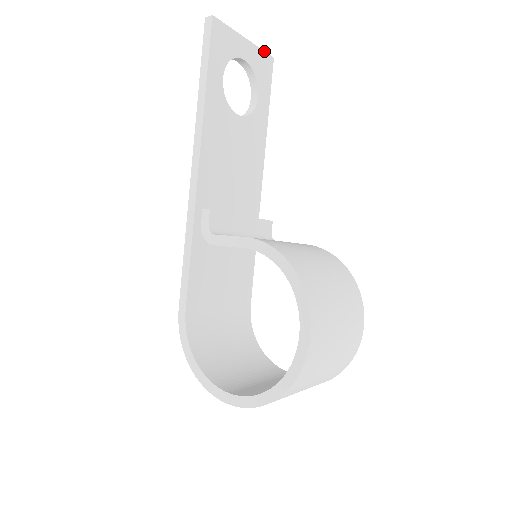
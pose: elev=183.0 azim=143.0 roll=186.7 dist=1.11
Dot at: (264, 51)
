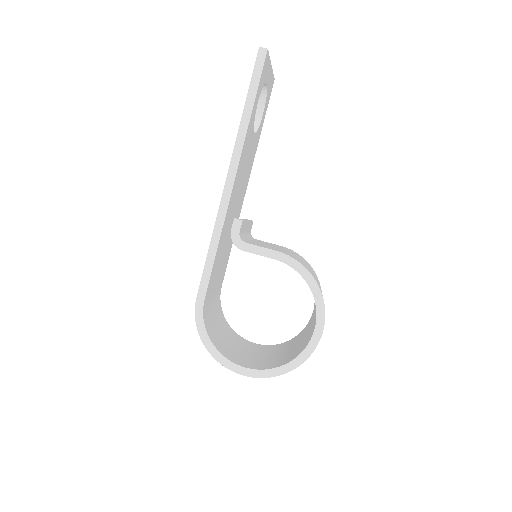
Dot at: (273, 74)
